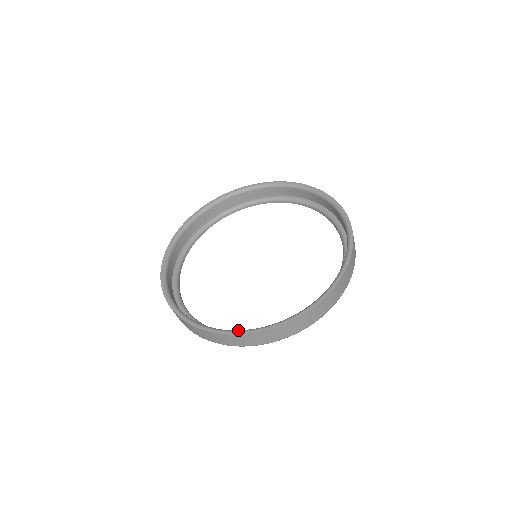
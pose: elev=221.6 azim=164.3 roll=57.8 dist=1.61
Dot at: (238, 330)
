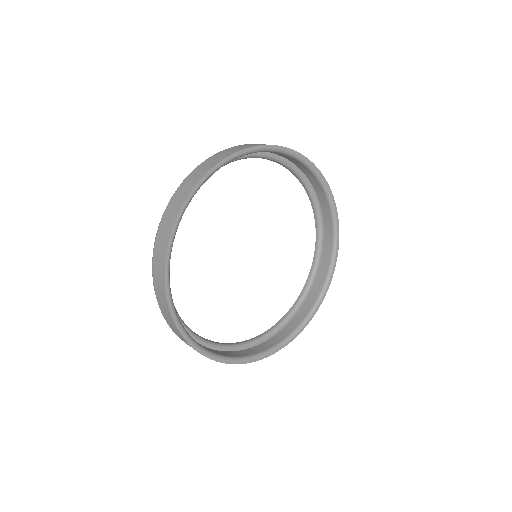
Dot at: (274, 348)
